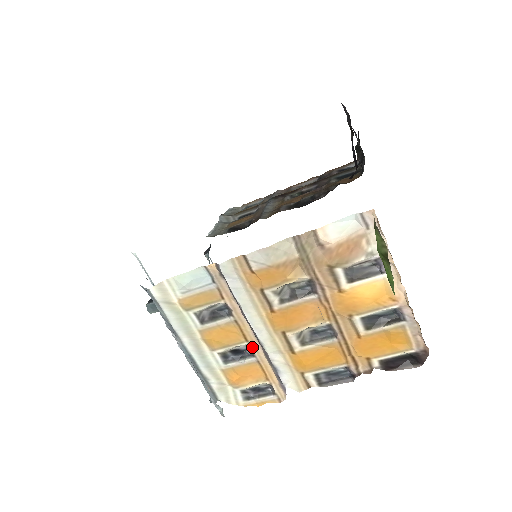
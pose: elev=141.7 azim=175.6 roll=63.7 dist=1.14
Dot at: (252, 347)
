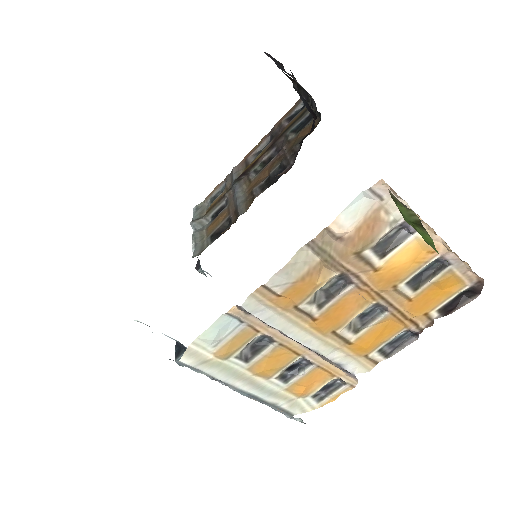
Dot at: (307, 358)
